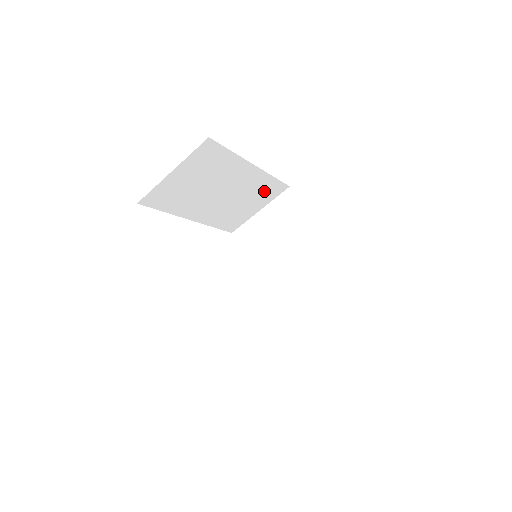
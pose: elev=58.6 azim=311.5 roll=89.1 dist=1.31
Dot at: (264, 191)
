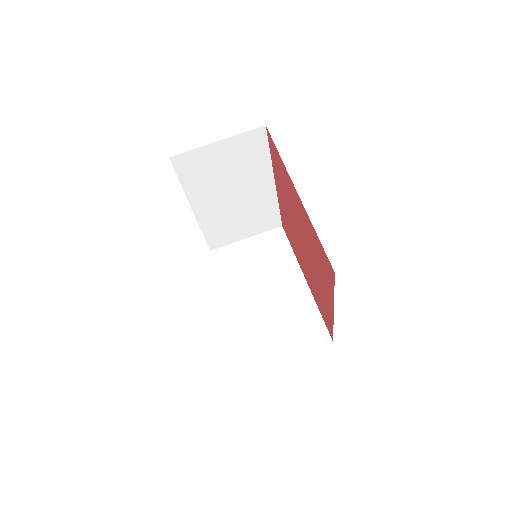
Dot at: (263, 217)
